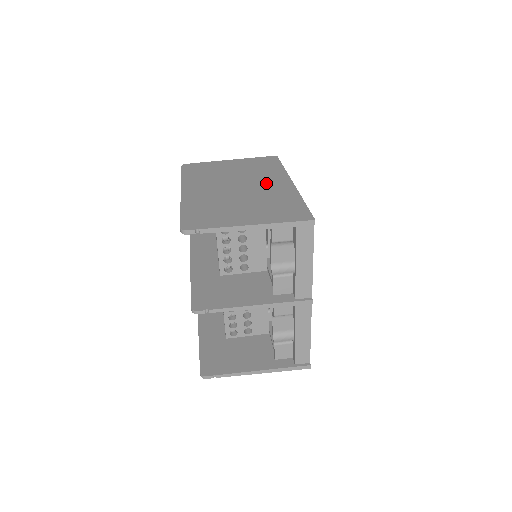
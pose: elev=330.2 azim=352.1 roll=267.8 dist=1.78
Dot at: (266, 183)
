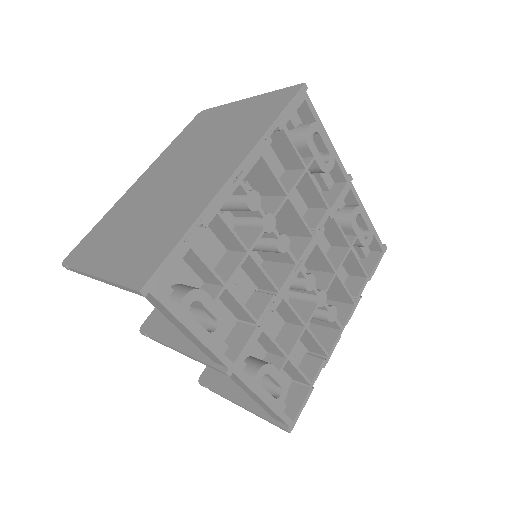
Dot at: (208, 171)
